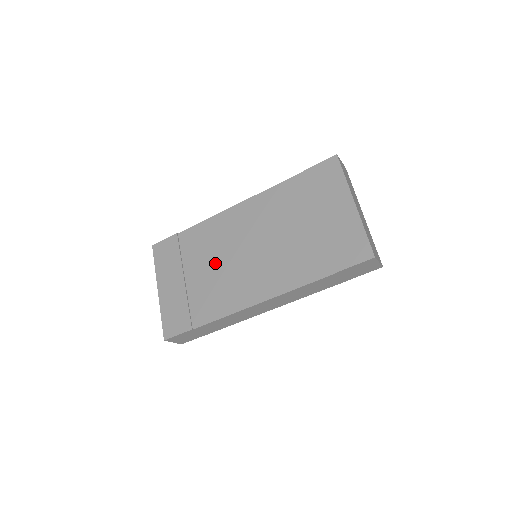
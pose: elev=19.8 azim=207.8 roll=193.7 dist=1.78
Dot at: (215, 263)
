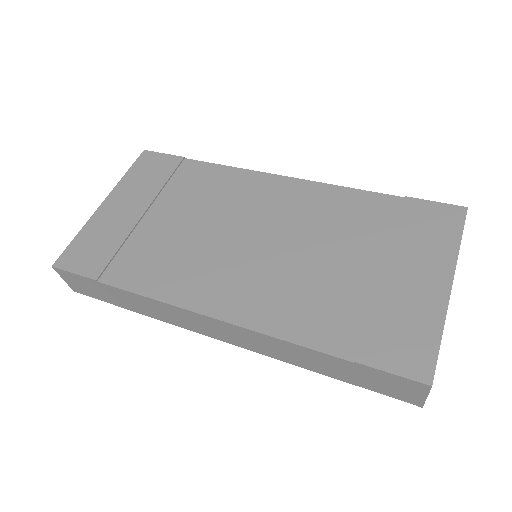
Dot at: (198, 223)
